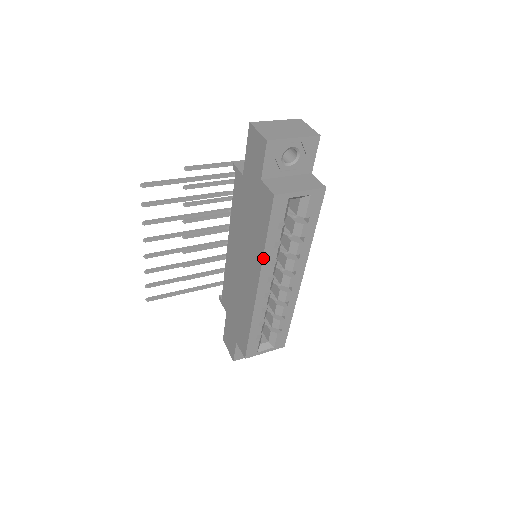
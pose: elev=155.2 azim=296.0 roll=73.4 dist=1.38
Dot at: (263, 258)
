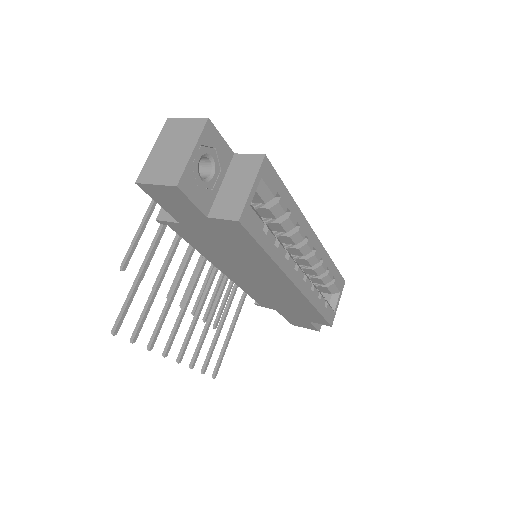
Dot at: (278, 266)
